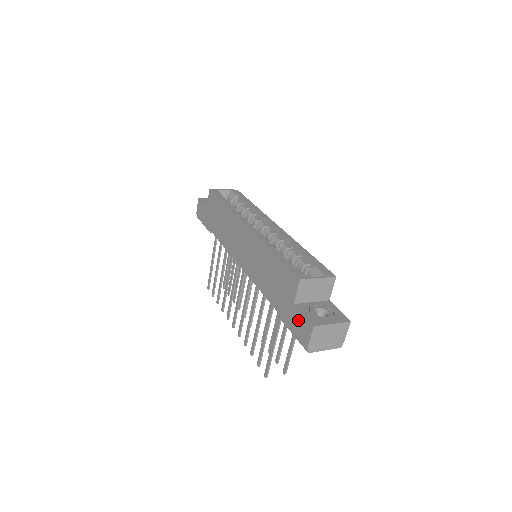
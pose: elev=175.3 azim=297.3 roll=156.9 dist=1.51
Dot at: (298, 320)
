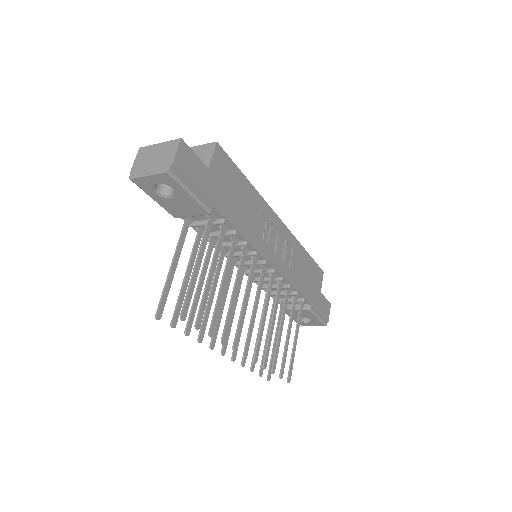
Dot at: occluded
